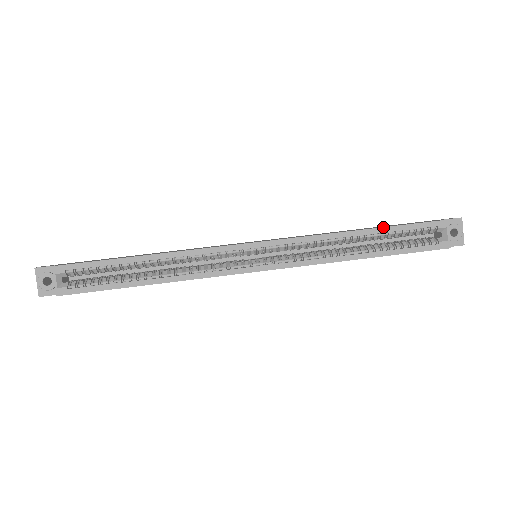
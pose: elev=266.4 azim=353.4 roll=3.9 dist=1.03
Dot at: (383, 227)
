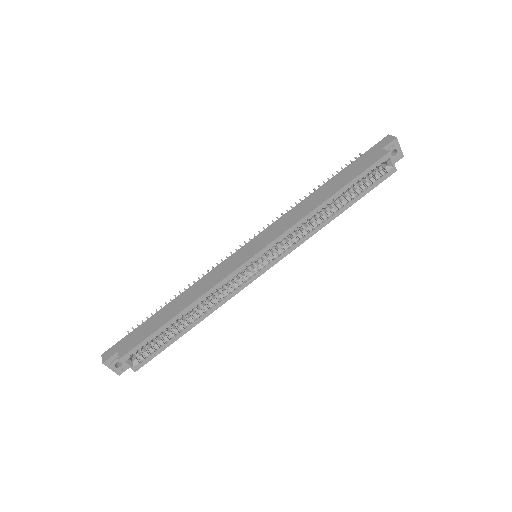
Dot at: (343, 187)
